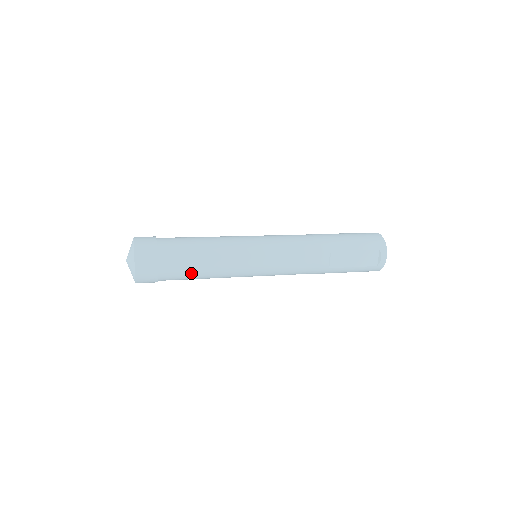
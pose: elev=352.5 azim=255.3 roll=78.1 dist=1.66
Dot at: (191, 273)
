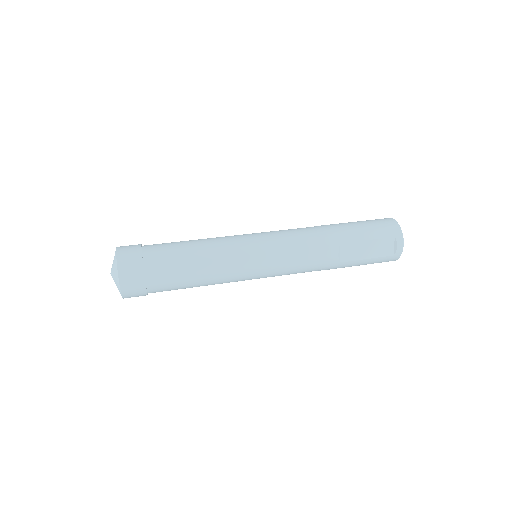
Dot at: (184, 282)
